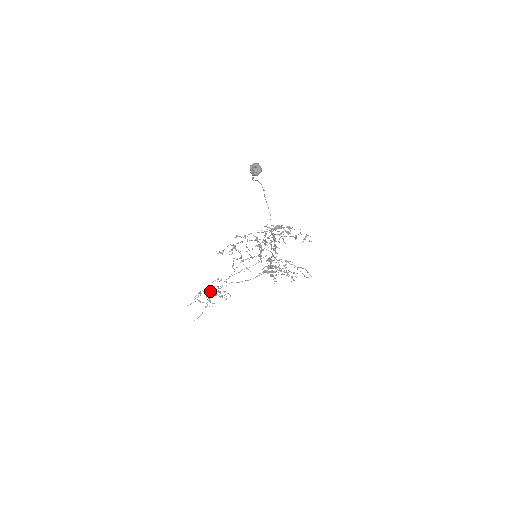
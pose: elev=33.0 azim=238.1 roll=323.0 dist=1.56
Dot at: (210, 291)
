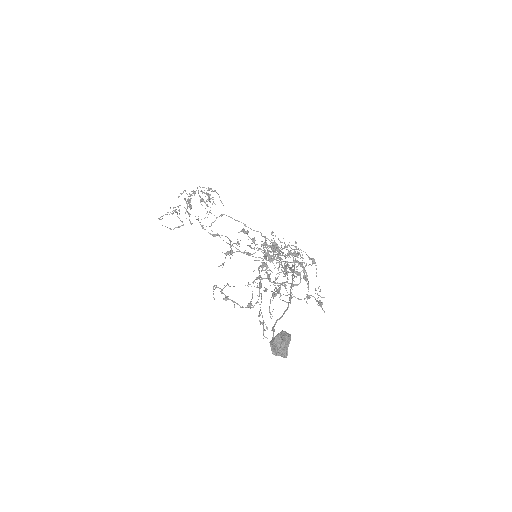
Dot at: occluded
